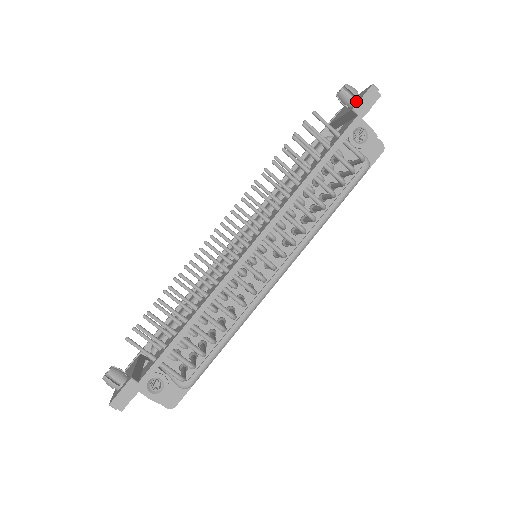
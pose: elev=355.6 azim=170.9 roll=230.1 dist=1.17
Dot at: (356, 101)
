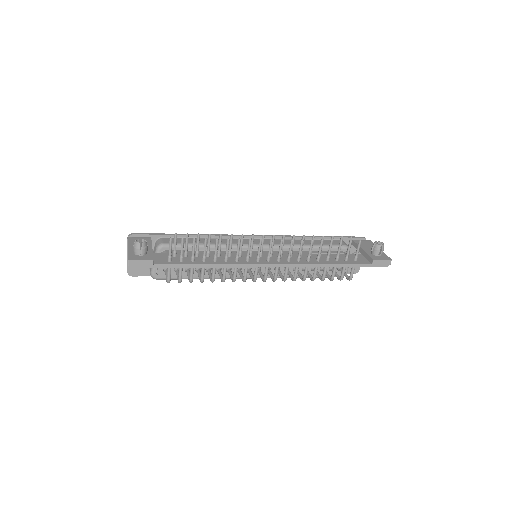
Dot at: (378, 256)
